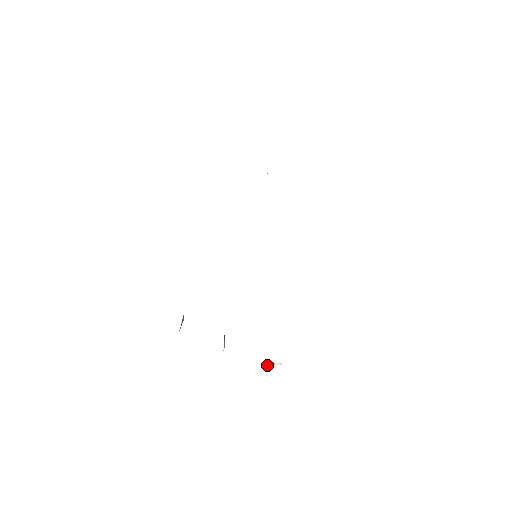
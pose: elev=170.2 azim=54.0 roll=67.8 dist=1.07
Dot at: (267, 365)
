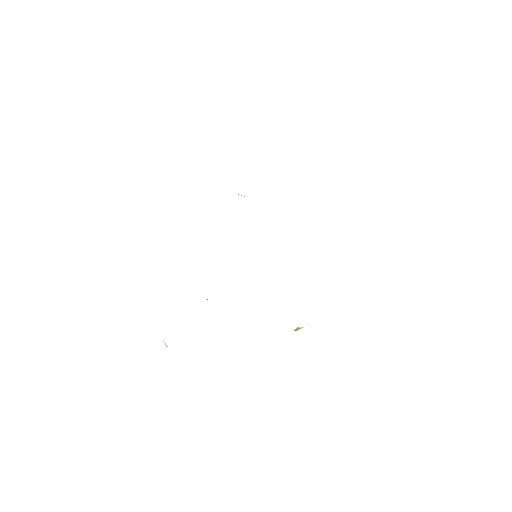
Dot at: (297, 330)
